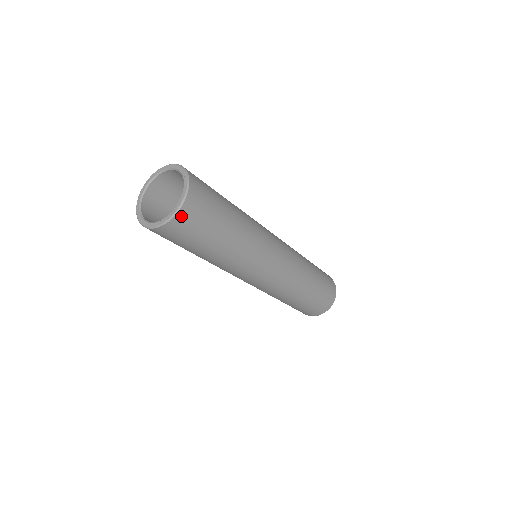
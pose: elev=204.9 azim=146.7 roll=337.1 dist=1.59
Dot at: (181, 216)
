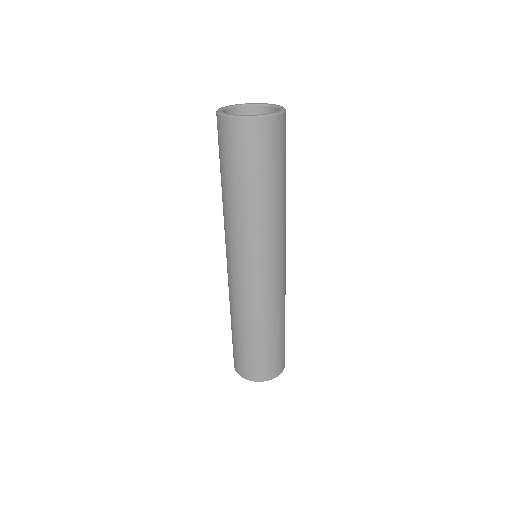
Dot at: (255, 124)
